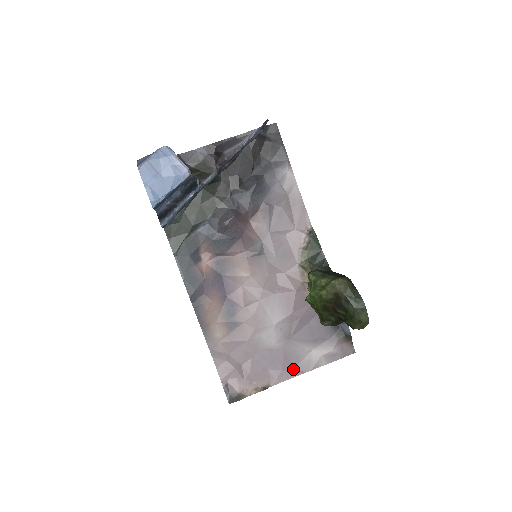
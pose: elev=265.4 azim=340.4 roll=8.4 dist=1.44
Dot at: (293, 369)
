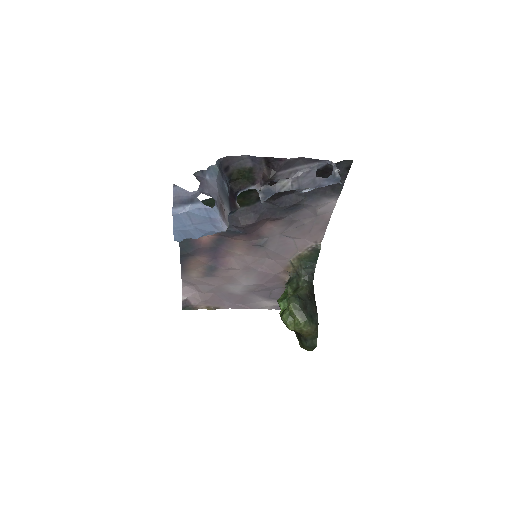
Dot at: (243, 305)
